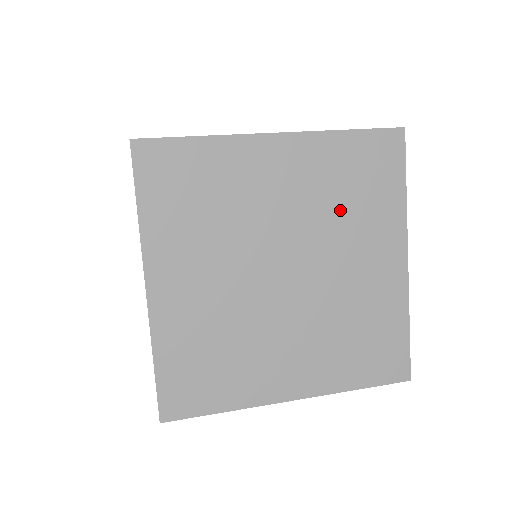
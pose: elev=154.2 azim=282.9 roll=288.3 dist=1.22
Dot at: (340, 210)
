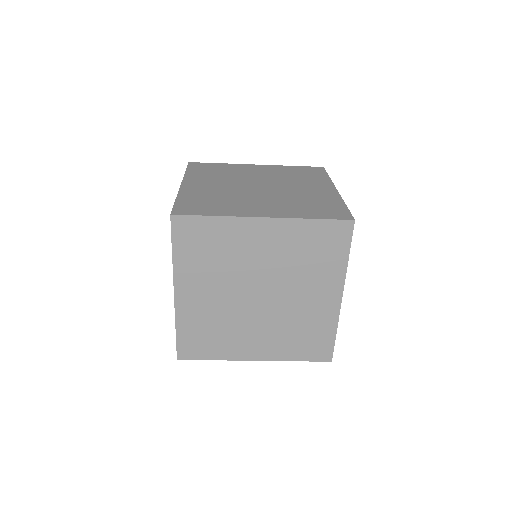
Dot at: (291, 178)
